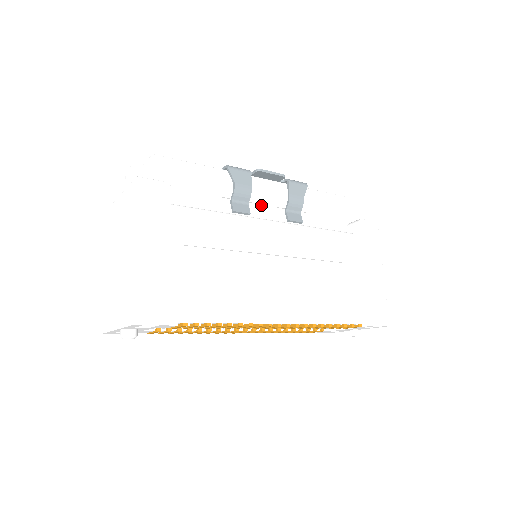
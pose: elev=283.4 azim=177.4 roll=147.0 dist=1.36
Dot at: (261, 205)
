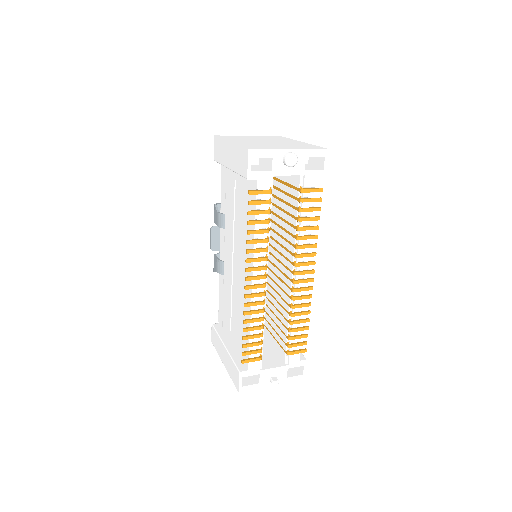
Dot at: occluded
